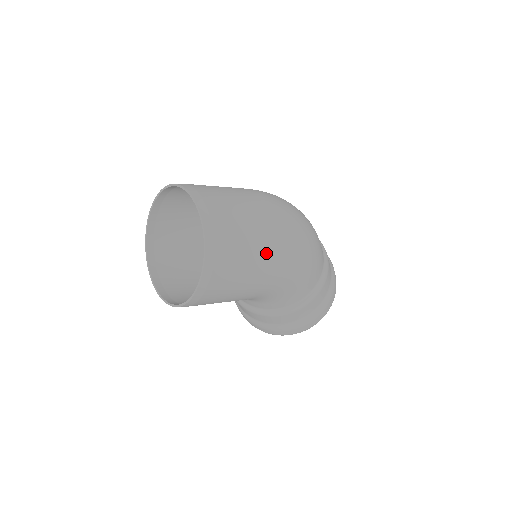
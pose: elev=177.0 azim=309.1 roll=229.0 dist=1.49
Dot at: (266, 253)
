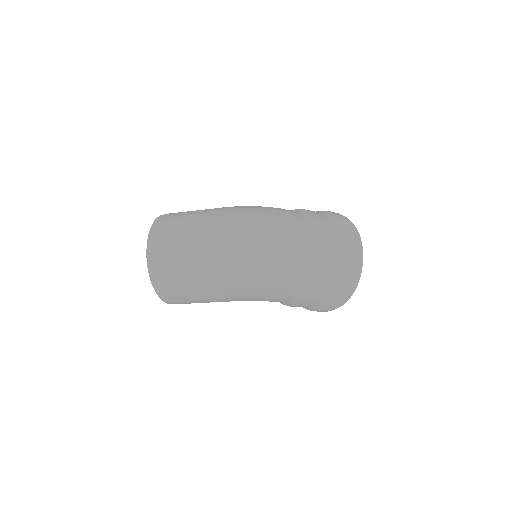
Dot at: (207, 289)
